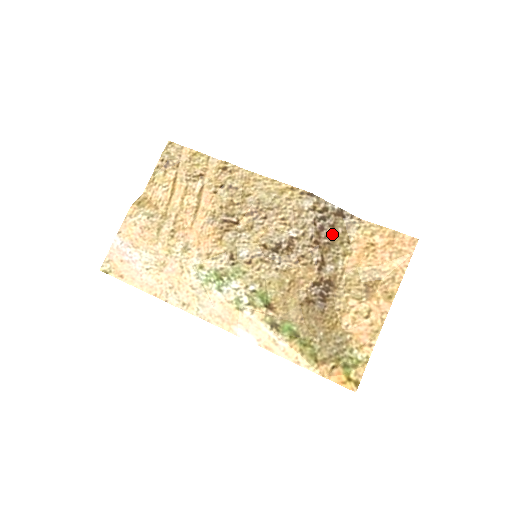
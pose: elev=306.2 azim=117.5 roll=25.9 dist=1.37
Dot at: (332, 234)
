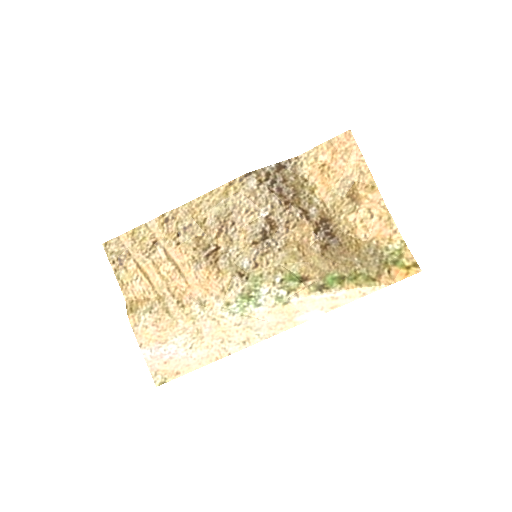
Dot at: (290, 186)
